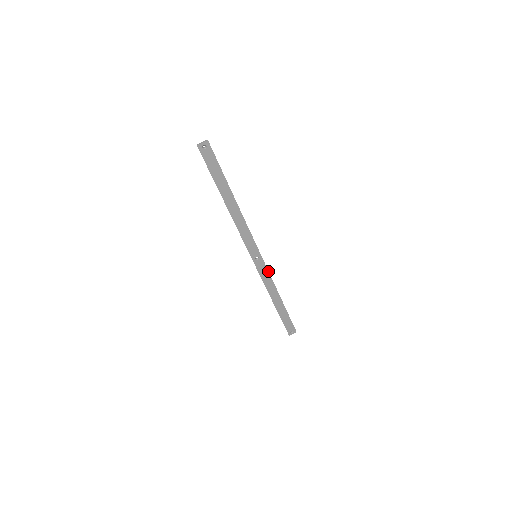
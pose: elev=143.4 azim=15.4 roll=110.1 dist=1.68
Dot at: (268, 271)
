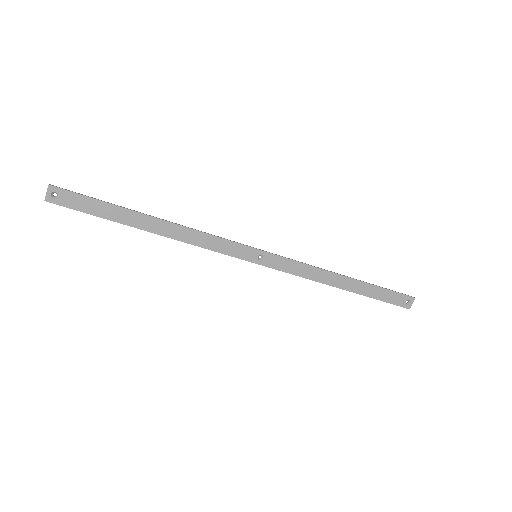
Dot at: (291, 260)
